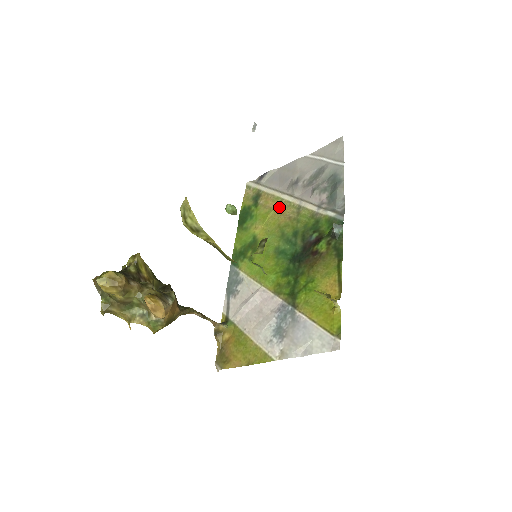
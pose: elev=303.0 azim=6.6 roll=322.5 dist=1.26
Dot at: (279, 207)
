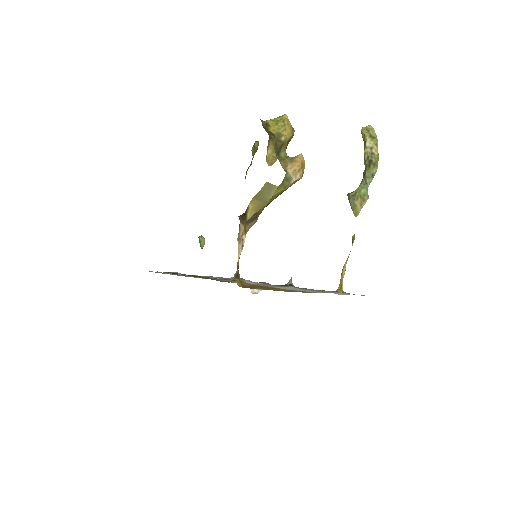
Dot at: occluded
